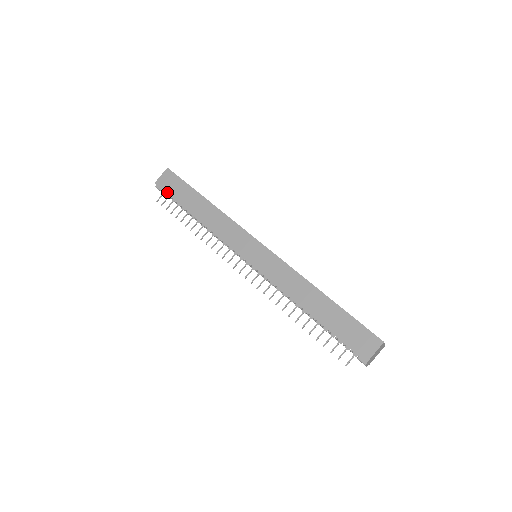
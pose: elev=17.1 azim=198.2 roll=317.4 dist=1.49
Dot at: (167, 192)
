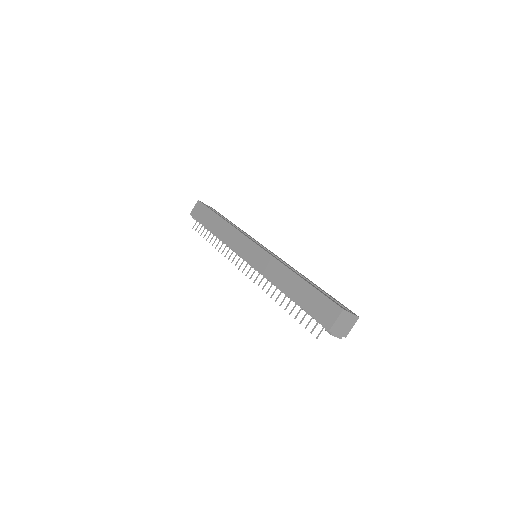
Dot at: (197, 219)
